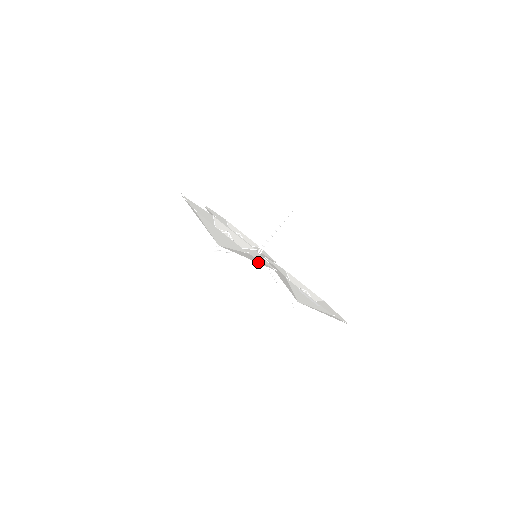
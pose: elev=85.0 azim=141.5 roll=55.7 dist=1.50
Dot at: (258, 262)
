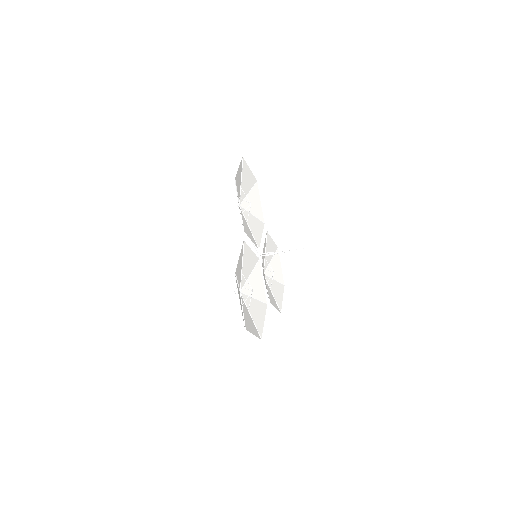
Dot at: (260, 305)
